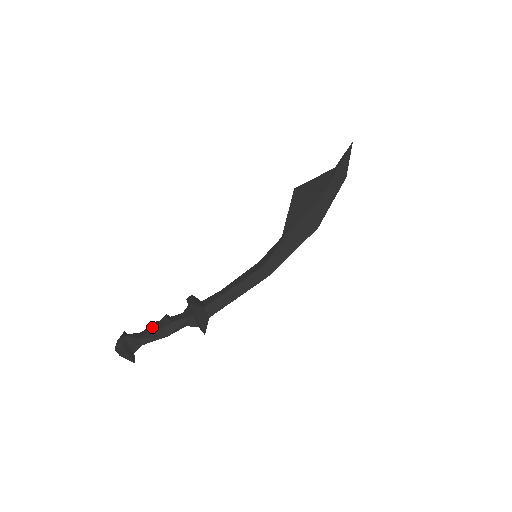
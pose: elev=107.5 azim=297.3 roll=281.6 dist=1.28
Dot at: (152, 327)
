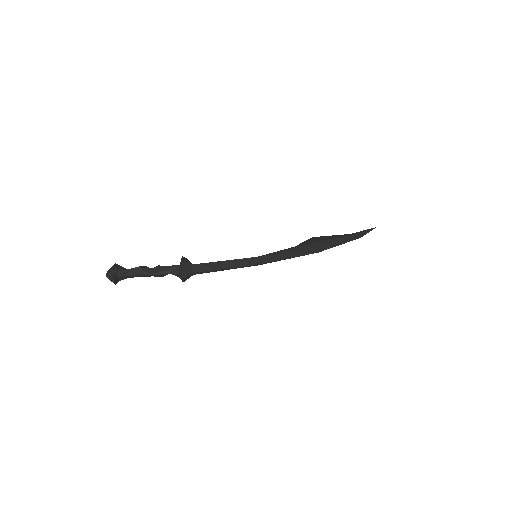
Dot at: (144, 266)
